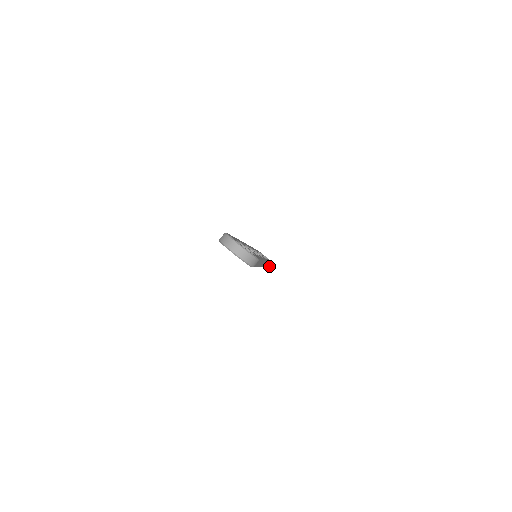
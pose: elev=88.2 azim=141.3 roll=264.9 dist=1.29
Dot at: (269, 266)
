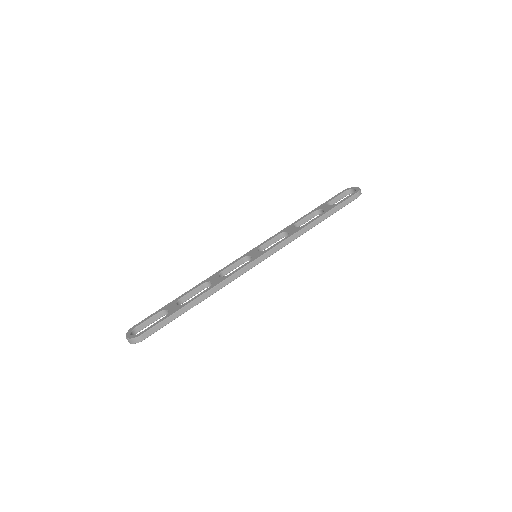
Dot at: (320, 221)
